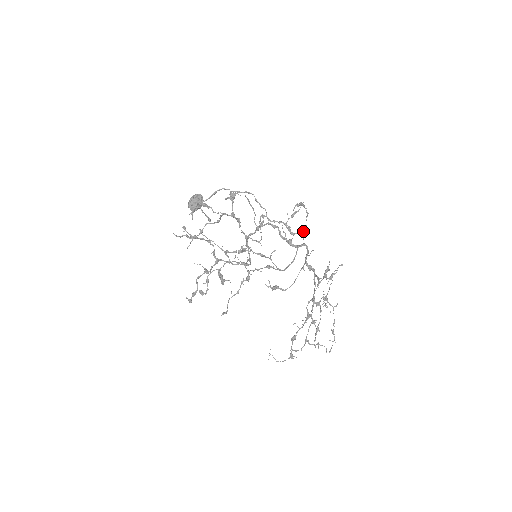
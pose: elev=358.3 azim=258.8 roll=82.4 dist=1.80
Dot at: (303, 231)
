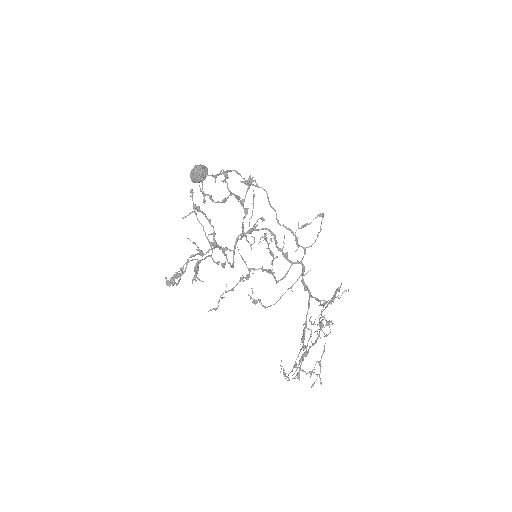
Dot at: (311, 246)
